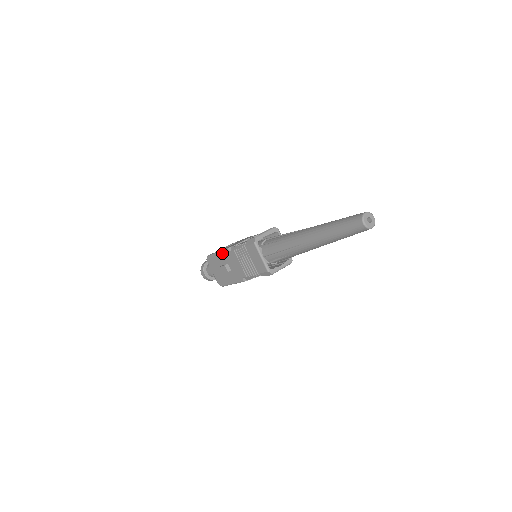
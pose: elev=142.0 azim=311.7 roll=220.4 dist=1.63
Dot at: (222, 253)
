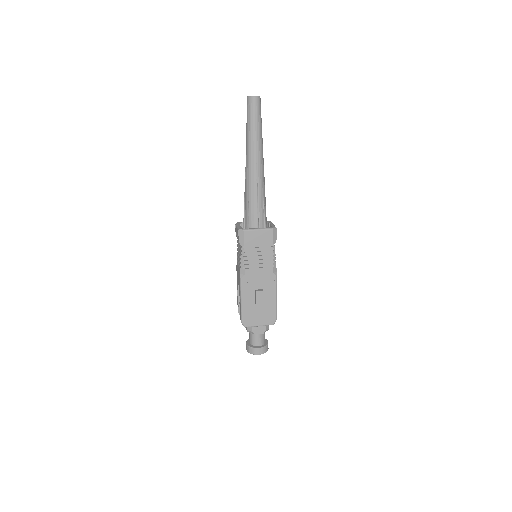
Dot at: (243, 291)
